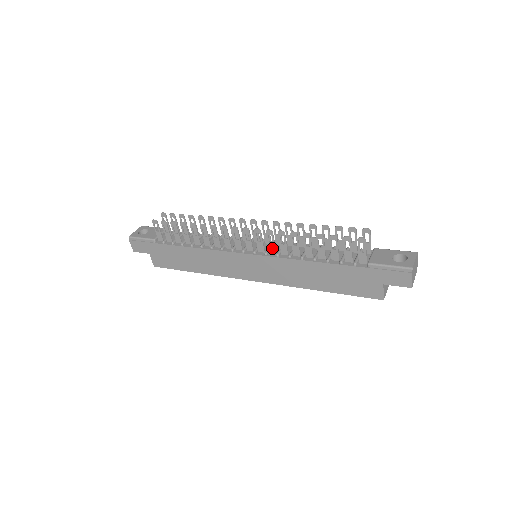
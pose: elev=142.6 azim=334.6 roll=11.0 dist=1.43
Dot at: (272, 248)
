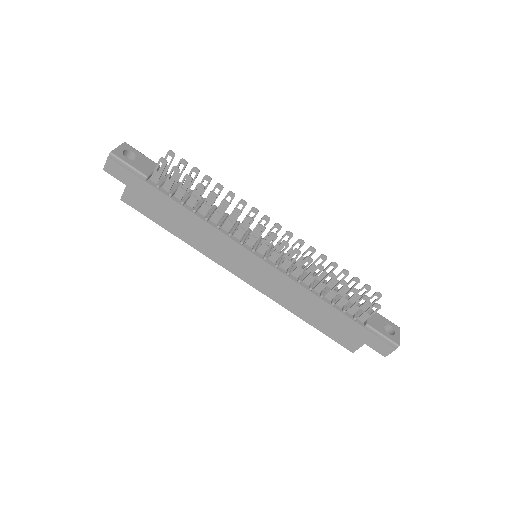
Dot at: (286, 264)
